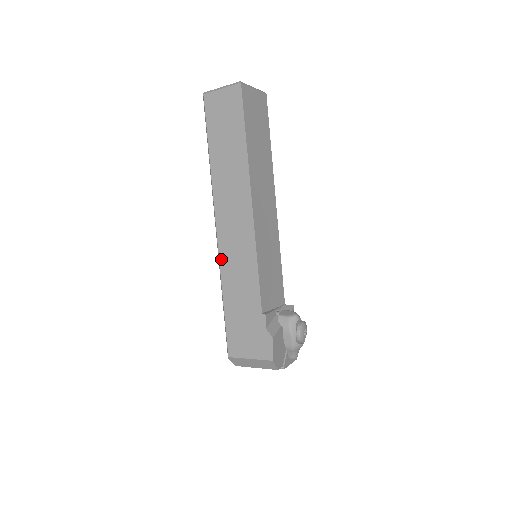
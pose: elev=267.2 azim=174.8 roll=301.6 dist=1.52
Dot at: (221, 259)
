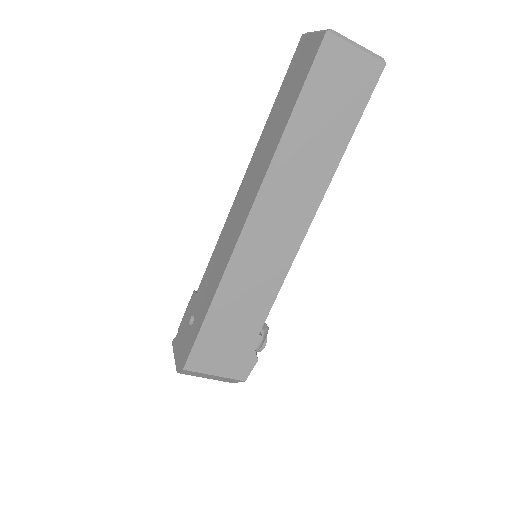
Dot at: (237, 261)
